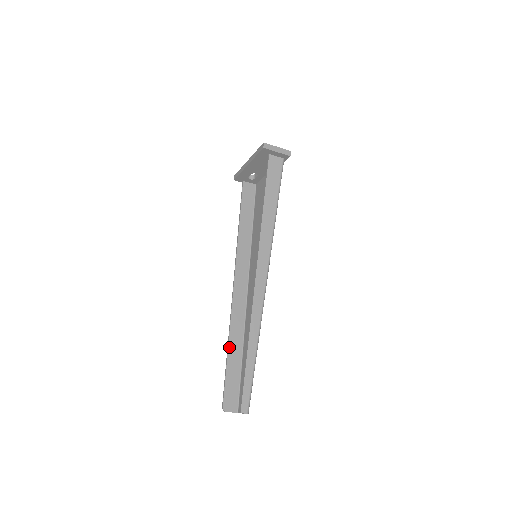
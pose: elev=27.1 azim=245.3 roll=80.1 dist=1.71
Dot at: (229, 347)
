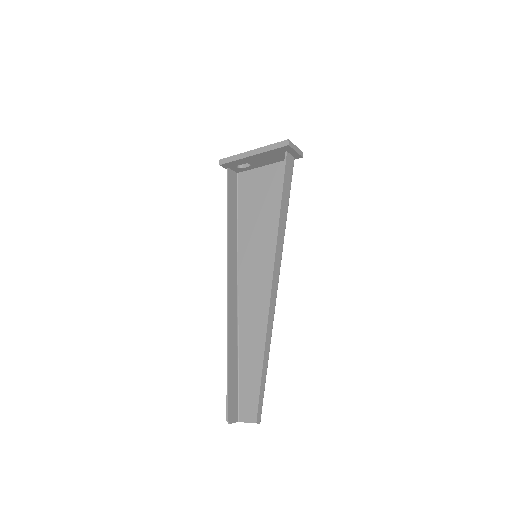
Dot at: (229, 354)
